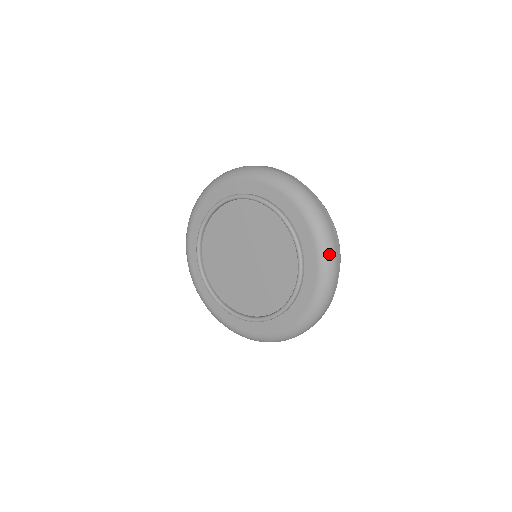
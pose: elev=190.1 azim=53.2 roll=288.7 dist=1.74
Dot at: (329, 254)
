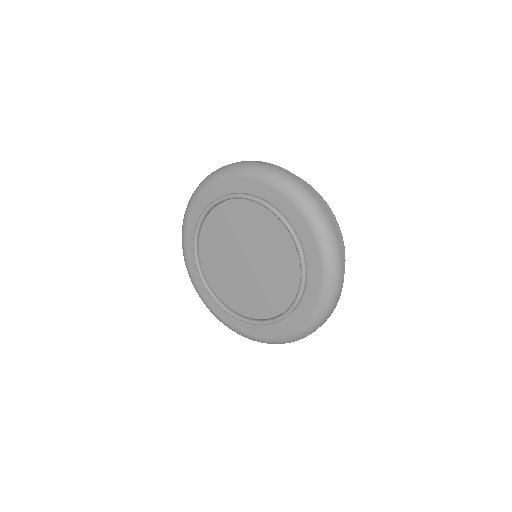
Dot at: (326, 310)
